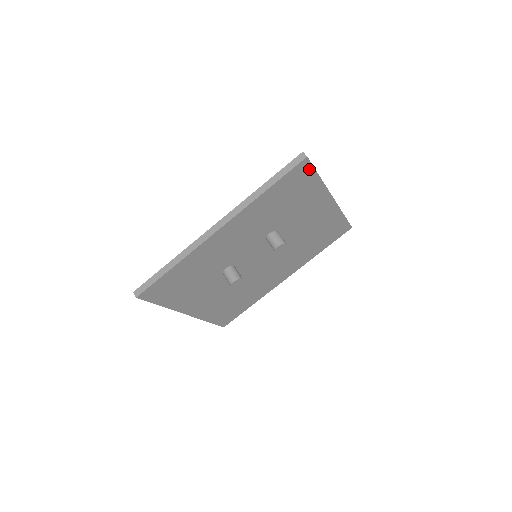
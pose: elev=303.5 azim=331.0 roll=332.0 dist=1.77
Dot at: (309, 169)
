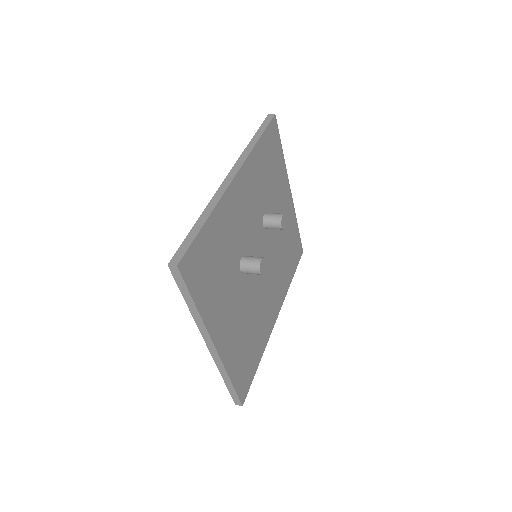
Dot at: (277, 133)
